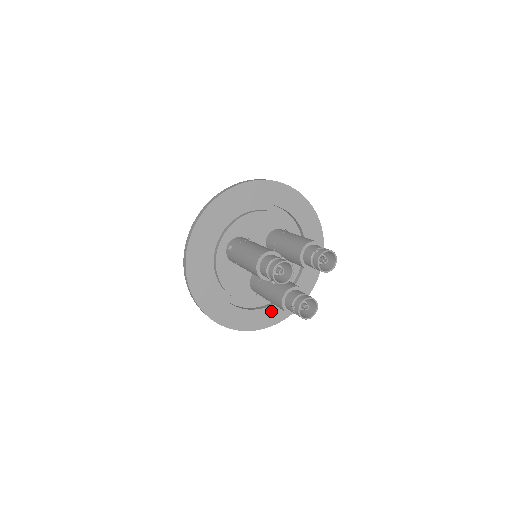
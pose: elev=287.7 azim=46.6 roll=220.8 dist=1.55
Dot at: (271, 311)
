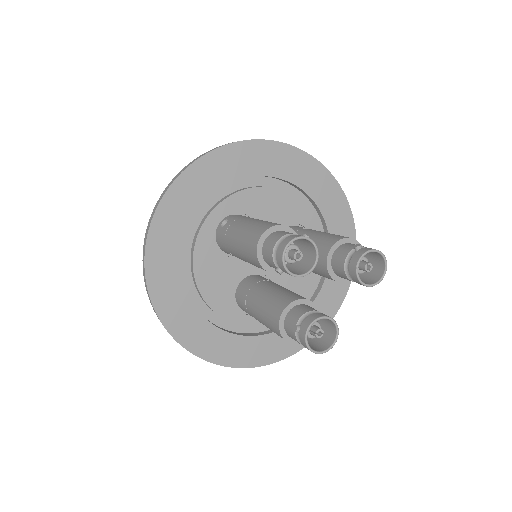
Dot at: (254, 344)
